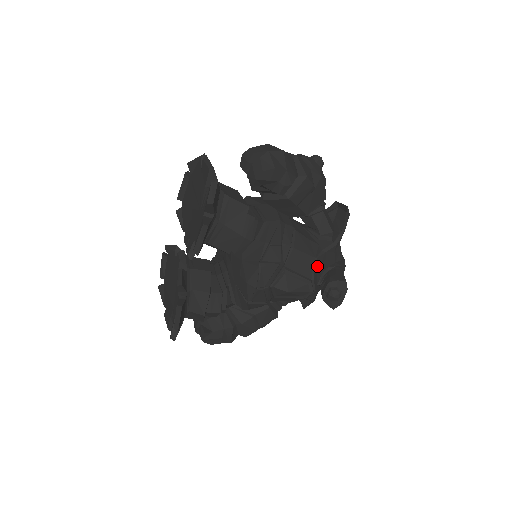
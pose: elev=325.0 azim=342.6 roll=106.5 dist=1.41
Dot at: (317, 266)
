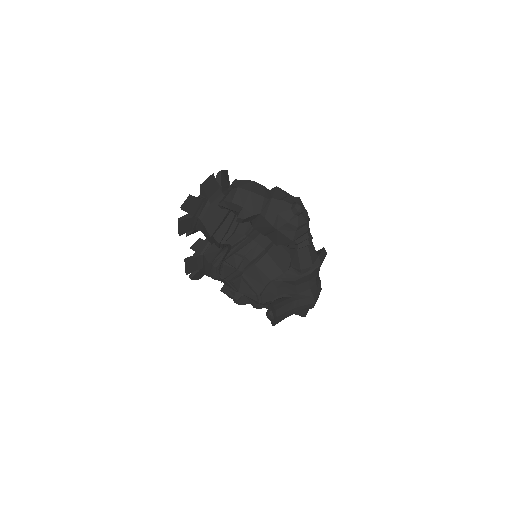
Dot at: (271, 287)
